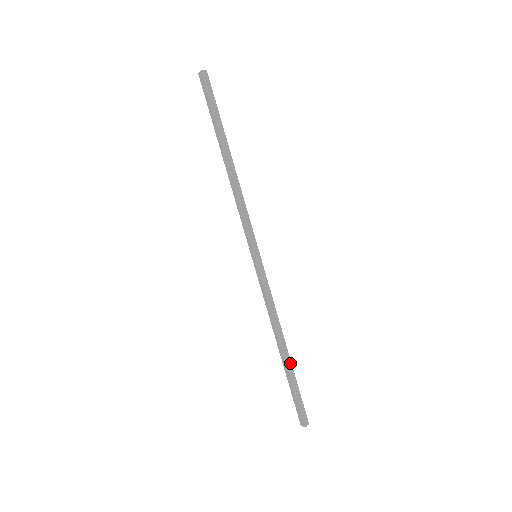
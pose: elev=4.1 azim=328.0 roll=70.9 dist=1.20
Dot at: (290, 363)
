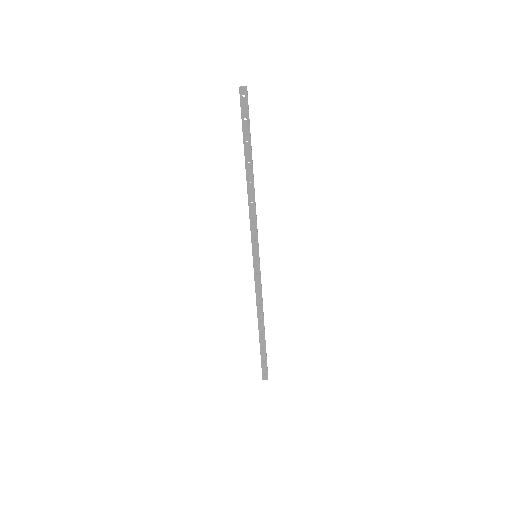
Dot at: occluded
